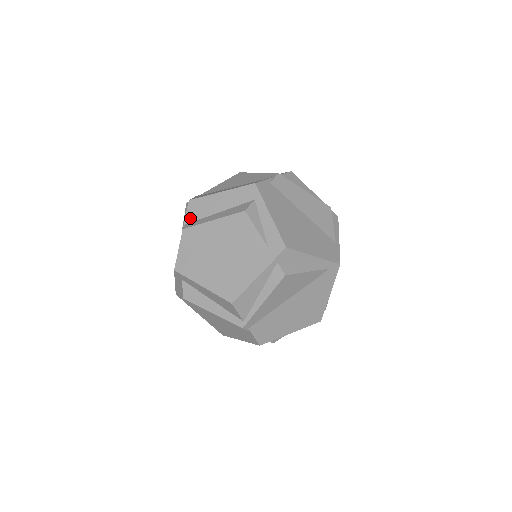
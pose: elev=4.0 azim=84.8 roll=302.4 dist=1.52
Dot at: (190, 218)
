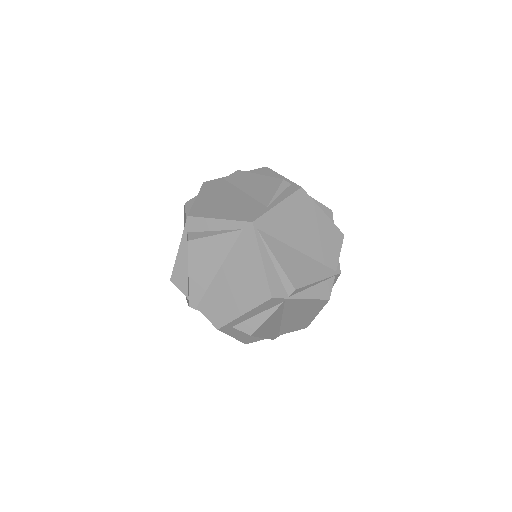
Dot at: occluded
